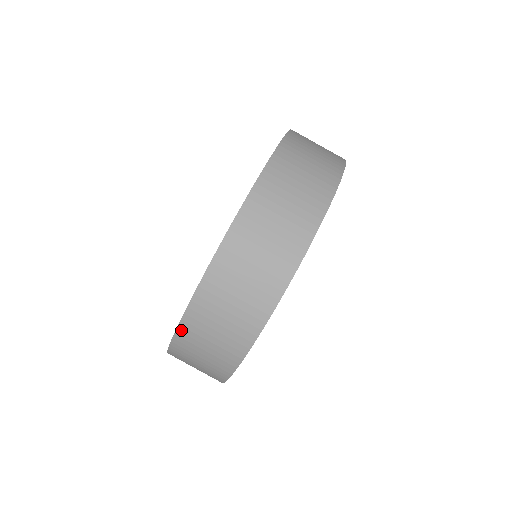
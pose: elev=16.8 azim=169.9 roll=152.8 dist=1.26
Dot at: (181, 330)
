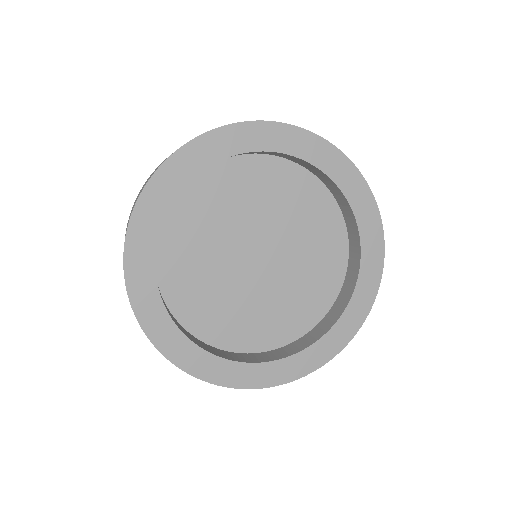
Dot at: occluded
